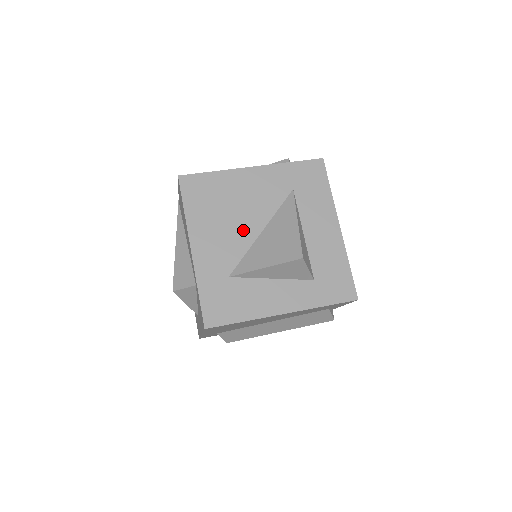
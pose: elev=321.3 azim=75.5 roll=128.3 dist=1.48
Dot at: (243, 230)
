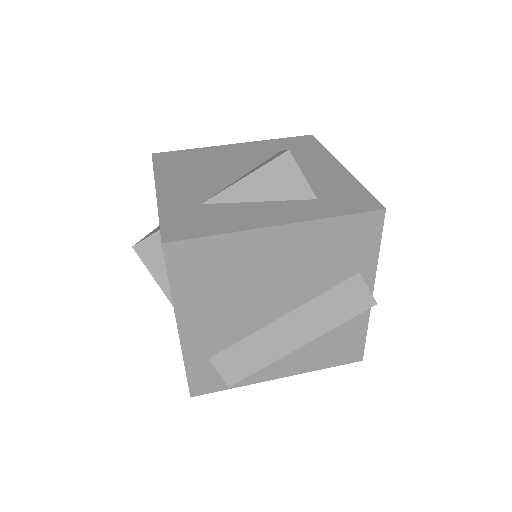
Dot at: (222, 175)
